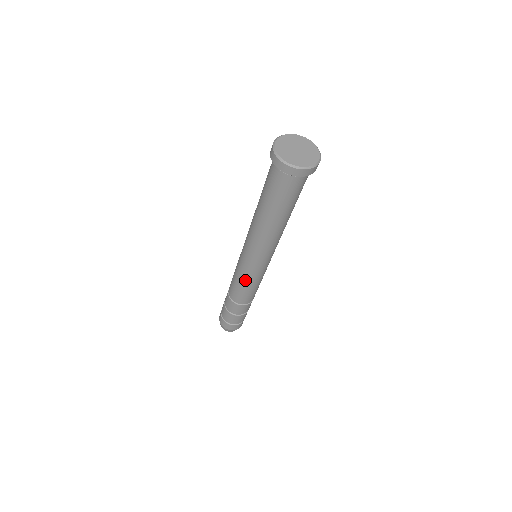
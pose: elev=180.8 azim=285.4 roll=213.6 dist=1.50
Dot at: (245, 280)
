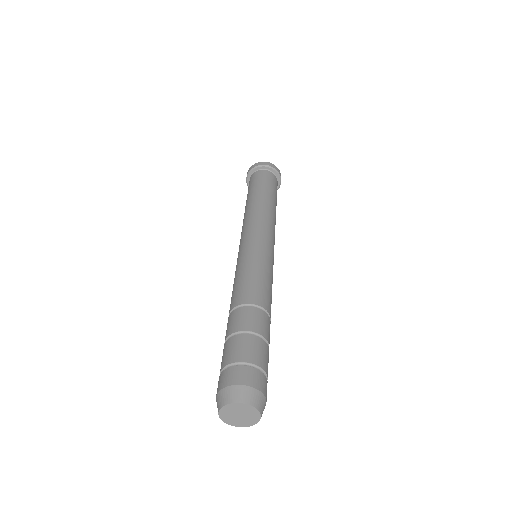
Dot at: (260, 262)
